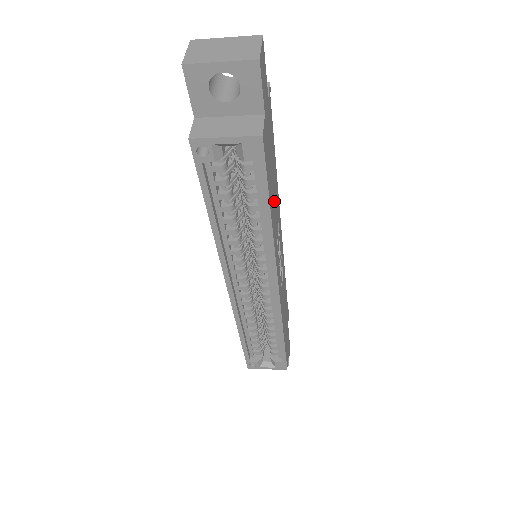
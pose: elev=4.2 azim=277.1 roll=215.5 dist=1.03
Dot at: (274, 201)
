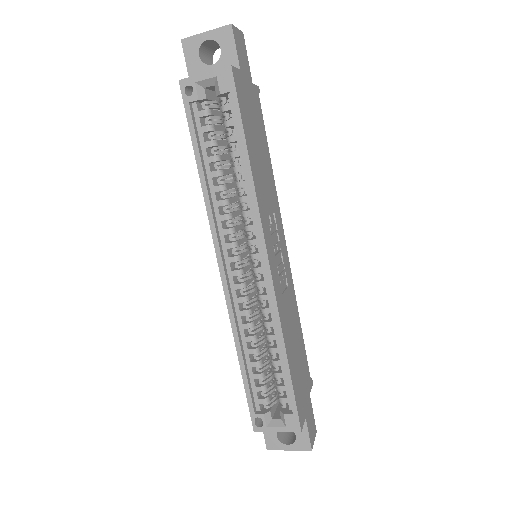
Dot at: (261, 170)
